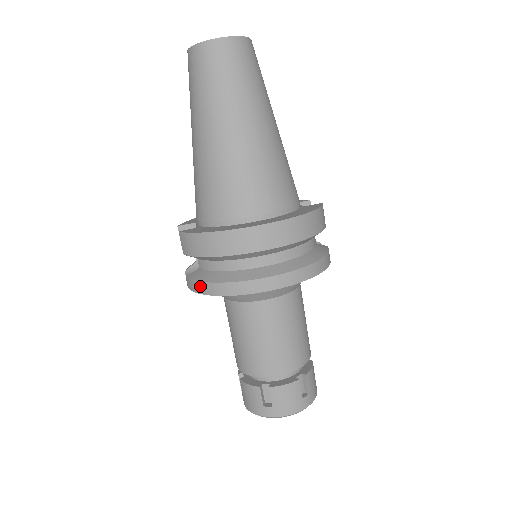
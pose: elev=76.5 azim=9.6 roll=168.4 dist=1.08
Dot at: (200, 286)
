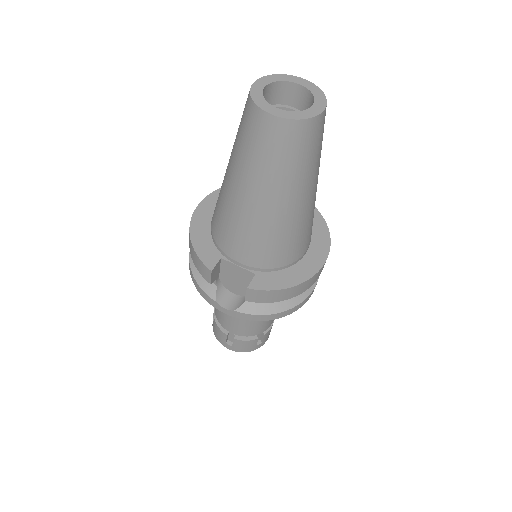
Dot at: (263, 317)
